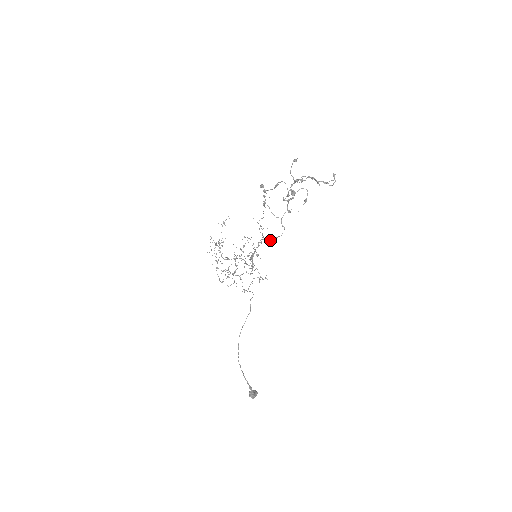
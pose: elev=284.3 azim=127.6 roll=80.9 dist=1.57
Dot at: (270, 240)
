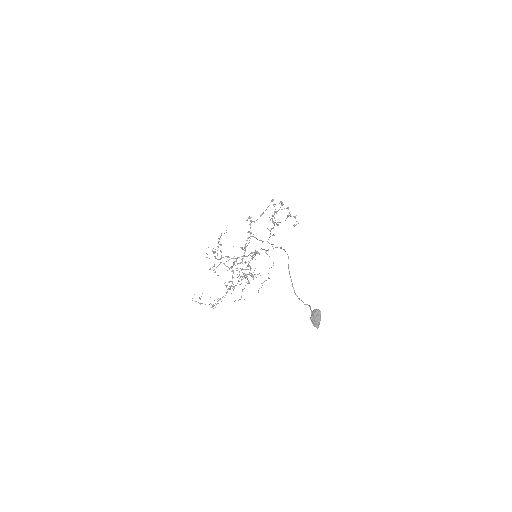
Dot at: occluded
